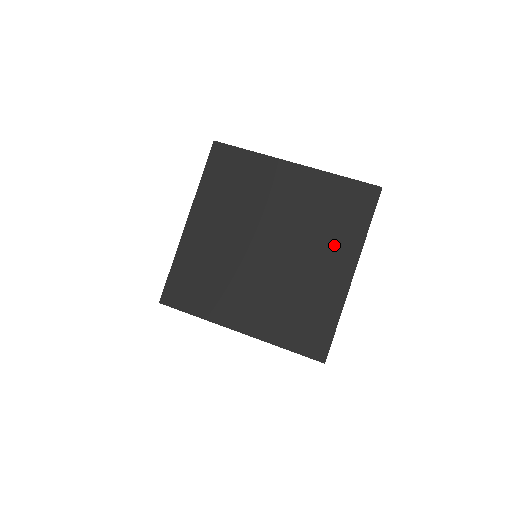
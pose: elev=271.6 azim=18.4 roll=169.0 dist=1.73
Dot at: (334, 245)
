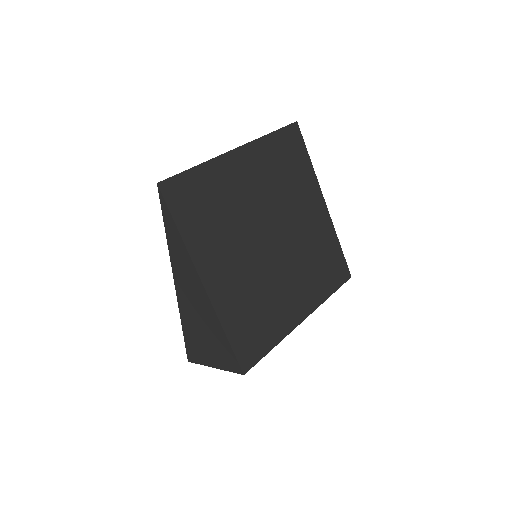
Dot at: (304, 193)
